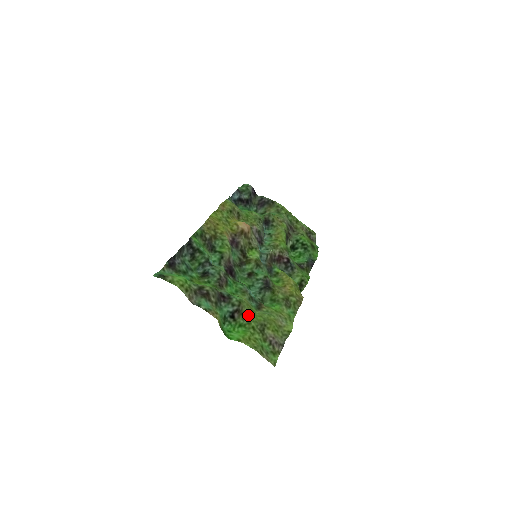
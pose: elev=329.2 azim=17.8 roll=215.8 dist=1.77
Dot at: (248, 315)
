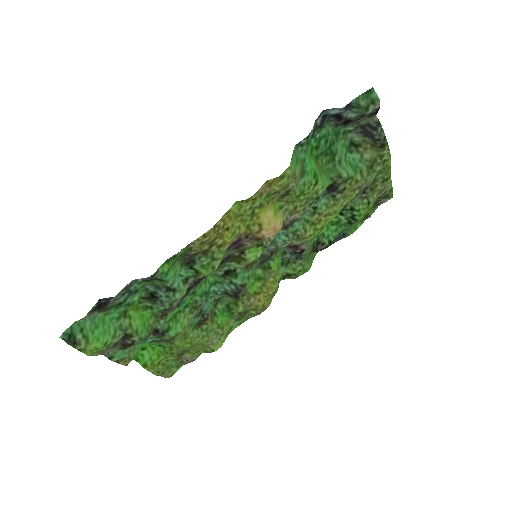
Dot at: (175, 345)
